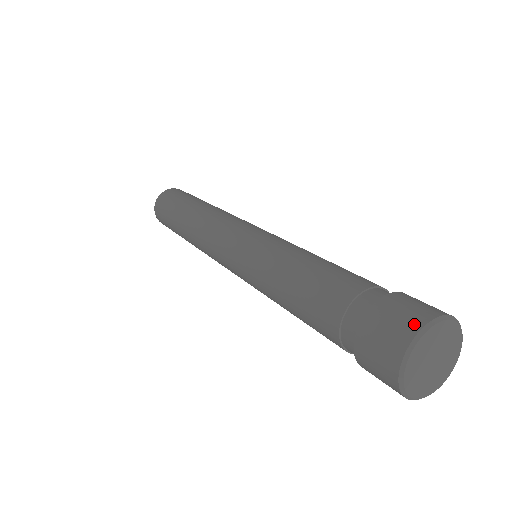
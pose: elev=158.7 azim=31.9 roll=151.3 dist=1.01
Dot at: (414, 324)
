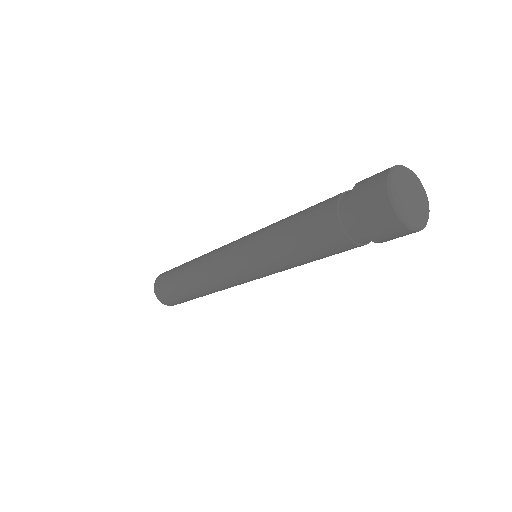
Dot at: (381, 188)
